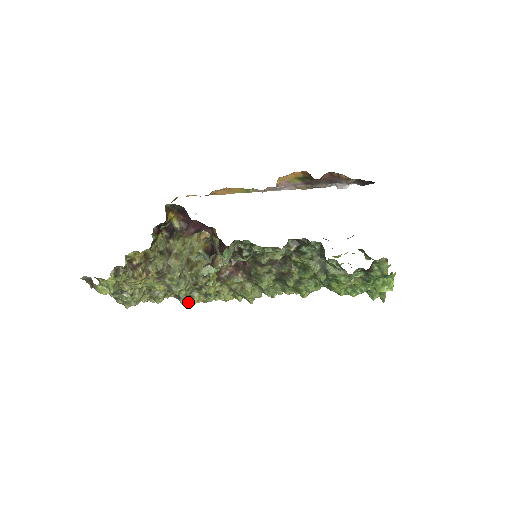
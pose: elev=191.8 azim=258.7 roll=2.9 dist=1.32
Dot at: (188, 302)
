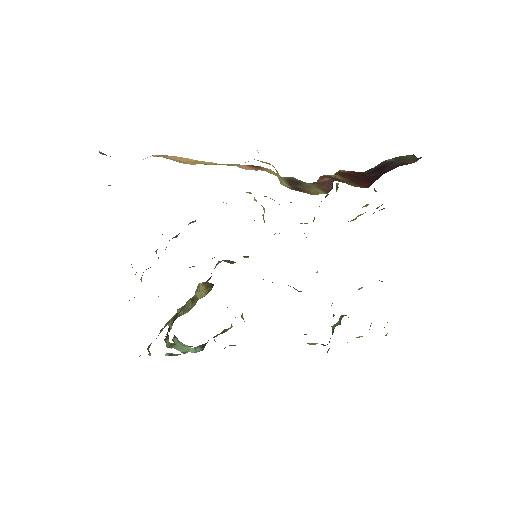
Dot at: occluded
